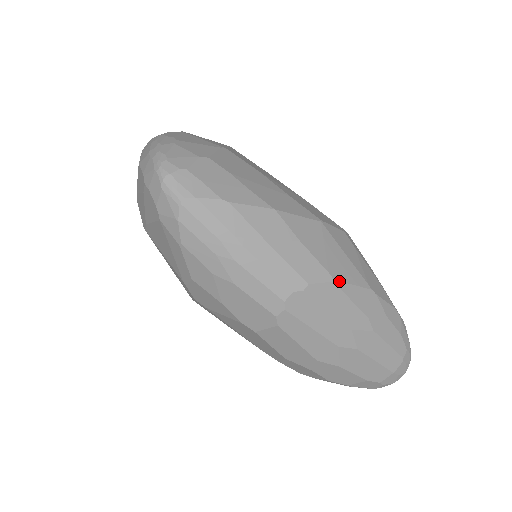
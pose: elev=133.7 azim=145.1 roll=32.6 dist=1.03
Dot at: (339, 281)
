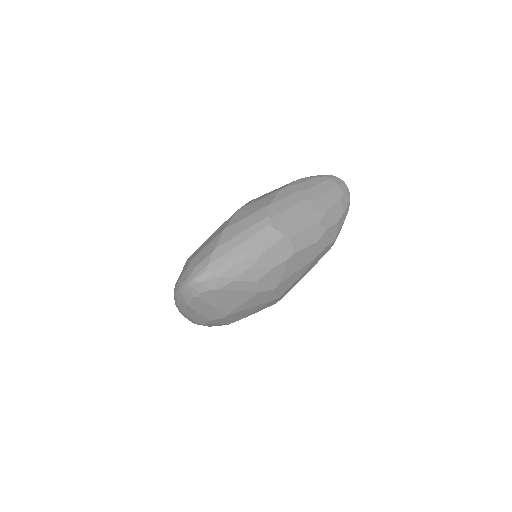
Dot at: (271, 203)
